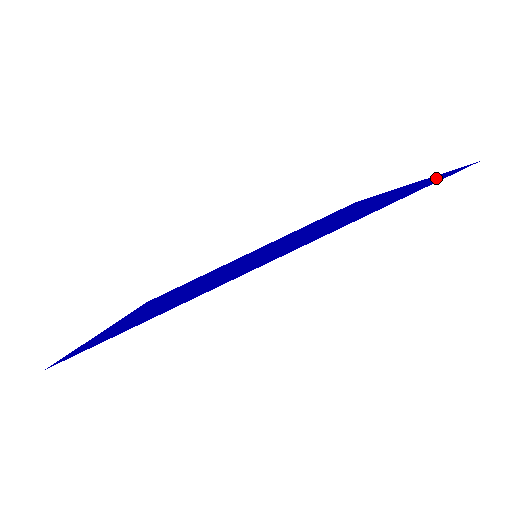
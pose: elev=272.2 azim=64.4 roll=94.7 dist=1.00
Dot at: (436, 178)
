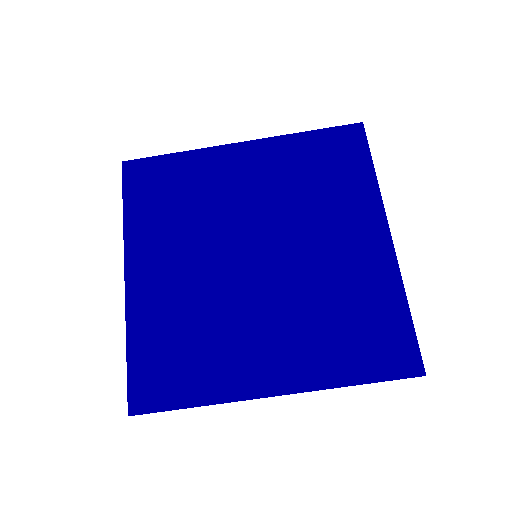
Dot at: (403, 345)
